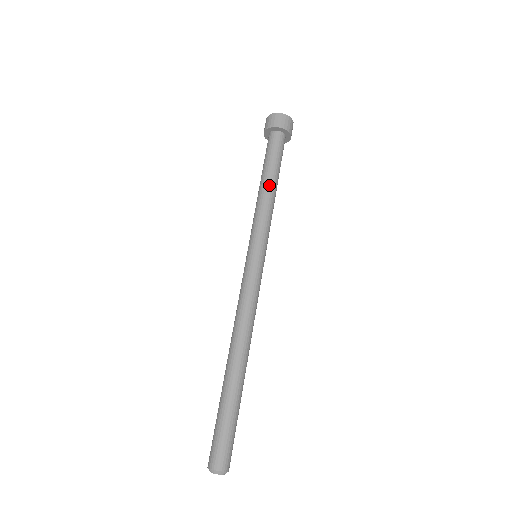
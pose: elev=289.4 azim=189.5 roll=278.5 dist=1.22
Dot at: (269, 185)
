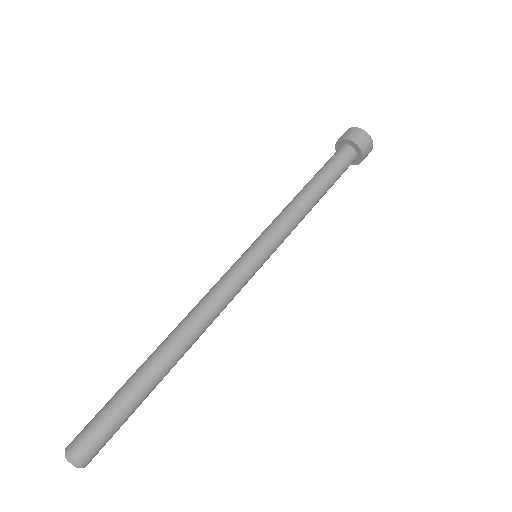
Dot at: (306, 190)
